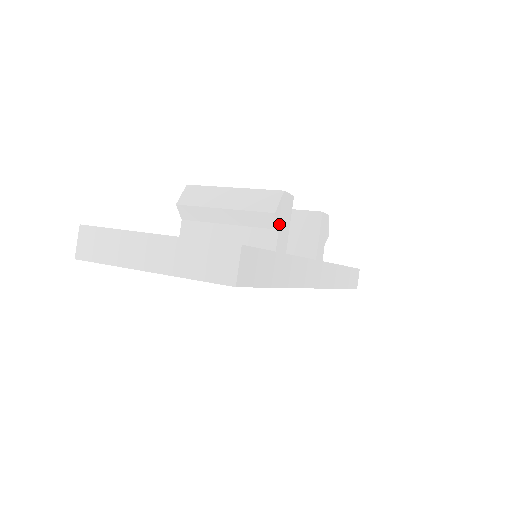
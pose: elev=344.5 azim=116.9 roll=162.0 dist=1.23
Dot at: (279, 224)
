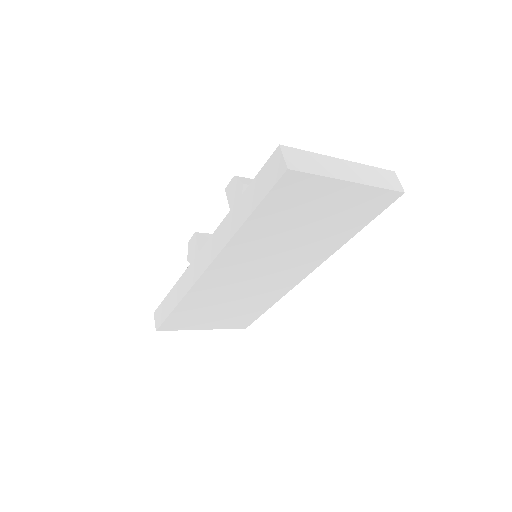
Dot at: occluded
